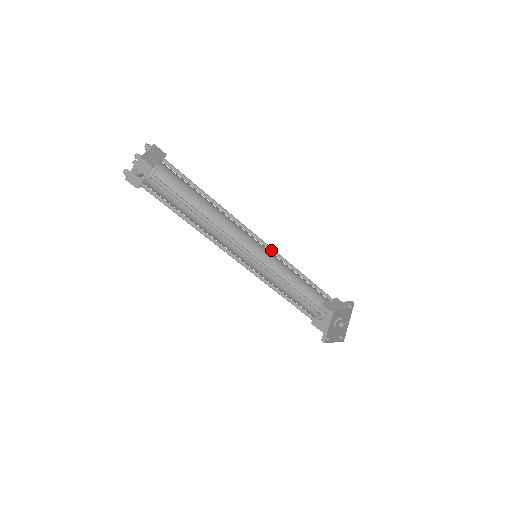
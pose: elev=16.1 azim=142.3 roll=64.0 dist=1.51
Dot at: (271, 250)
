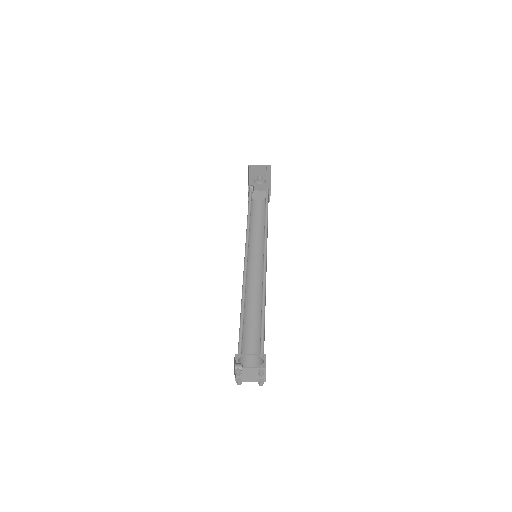
Dot at: (264, 244)
